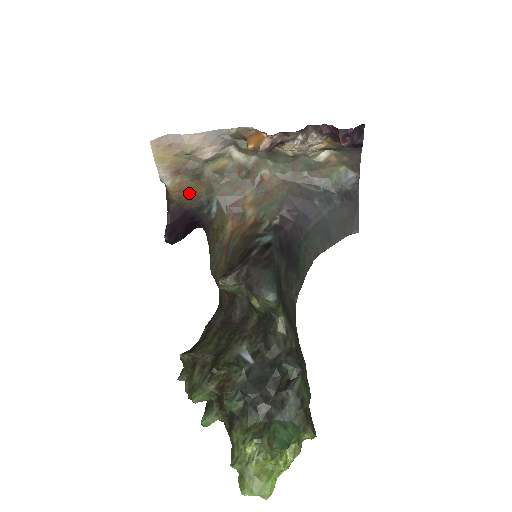
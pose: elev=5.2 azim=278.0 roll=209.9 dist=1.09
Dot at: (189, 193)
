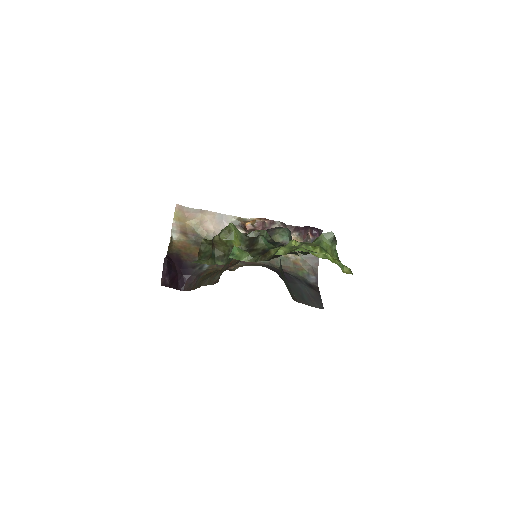
Dot at: (188, 251)
